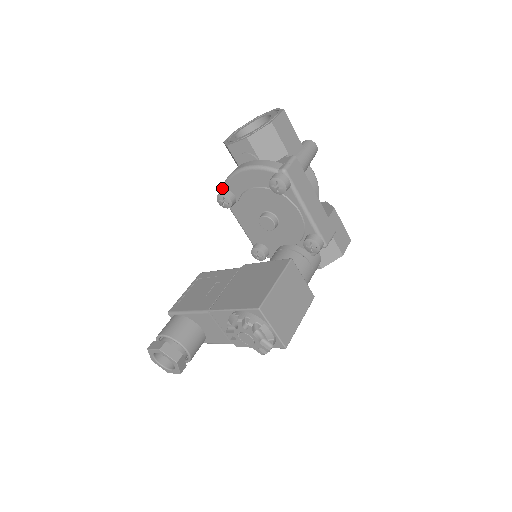
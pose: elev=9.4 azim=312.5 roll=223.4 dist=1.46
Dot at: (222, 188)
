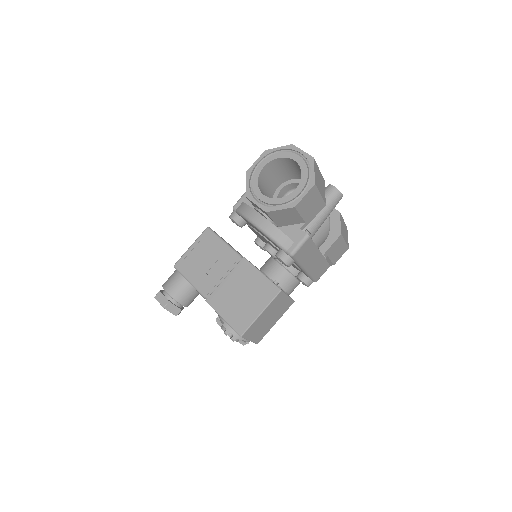
Dot at: (236, 211)
